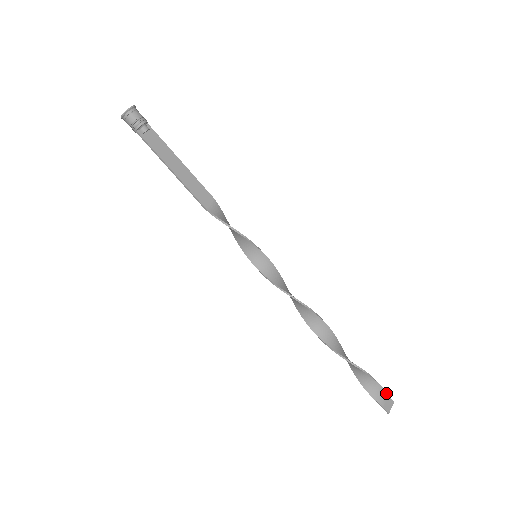
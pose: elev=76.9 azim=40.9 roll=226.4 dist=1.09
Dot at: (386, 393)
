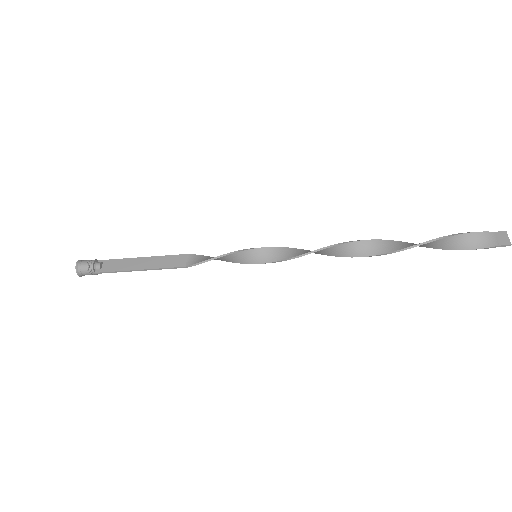
Dot at: (488, 232)
